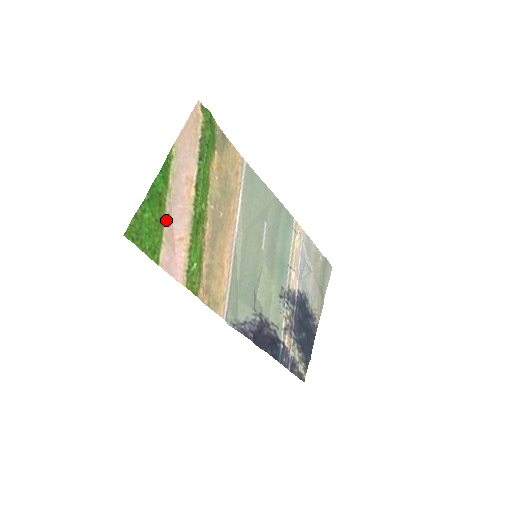
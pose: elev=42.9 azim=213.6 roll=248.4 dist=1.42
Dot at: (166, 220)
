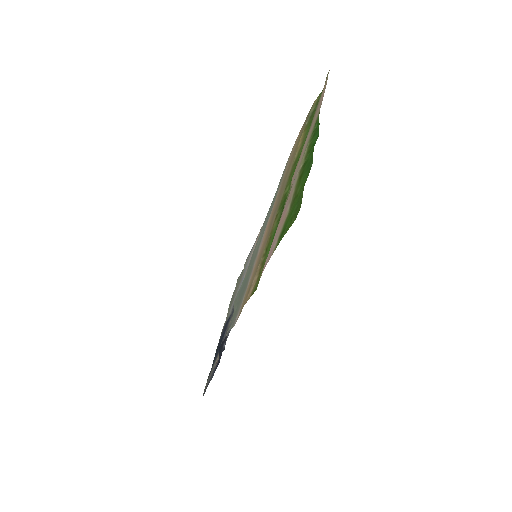
Dot at: (291, 197)
